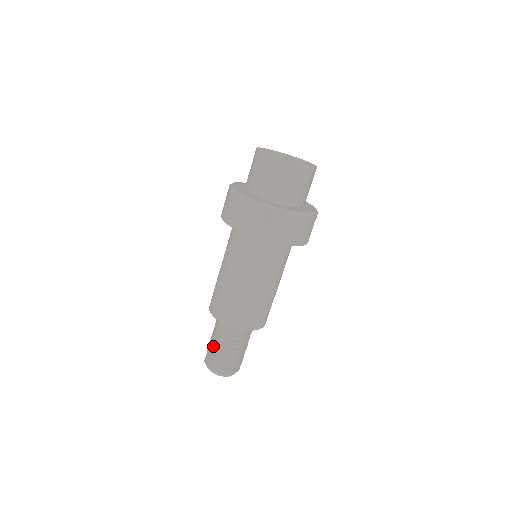
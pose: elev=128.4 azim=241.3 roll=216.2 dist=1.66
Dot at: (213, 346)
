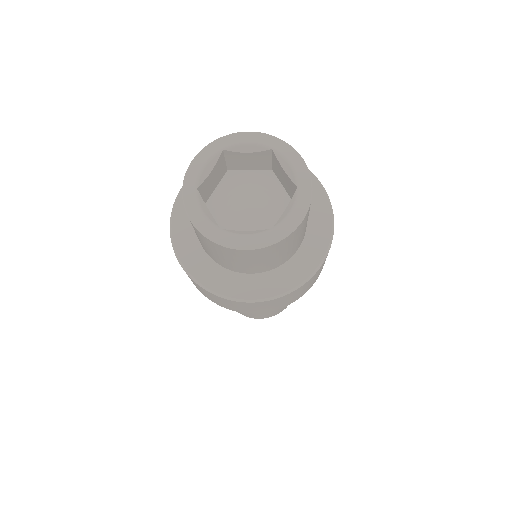
Dot at: occluded
